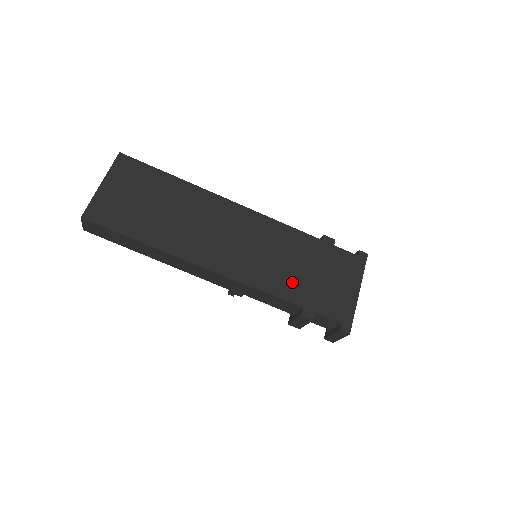
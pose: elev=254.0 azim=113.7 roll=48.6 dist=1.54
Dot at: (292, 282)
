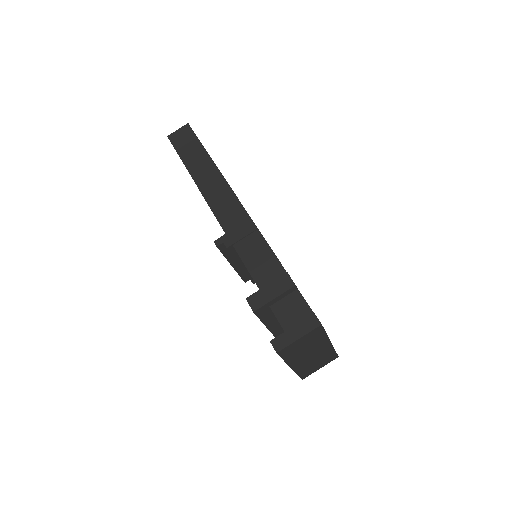
Dot at: occluded
